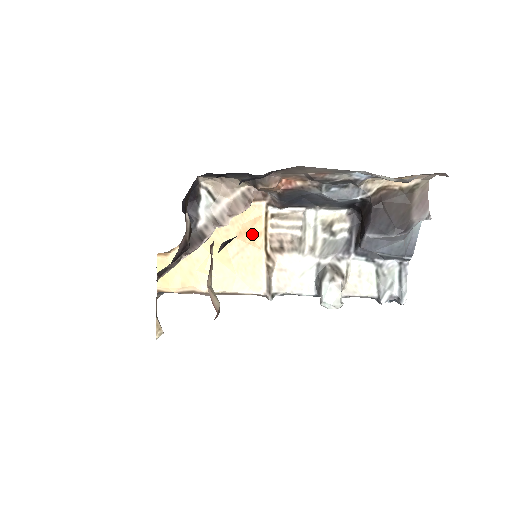
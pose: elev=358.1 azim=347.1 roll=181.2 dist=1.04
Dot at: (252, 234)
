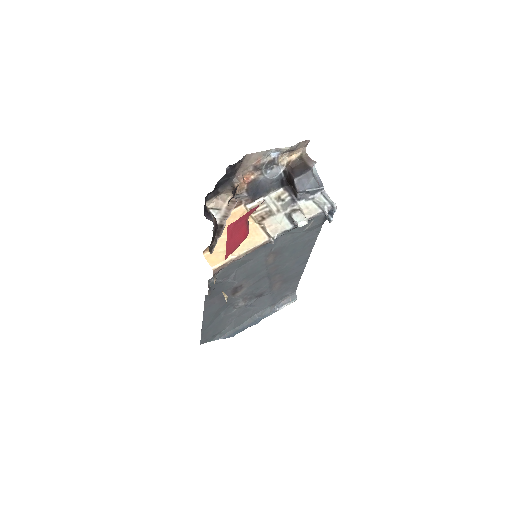
Dot at: occluded
